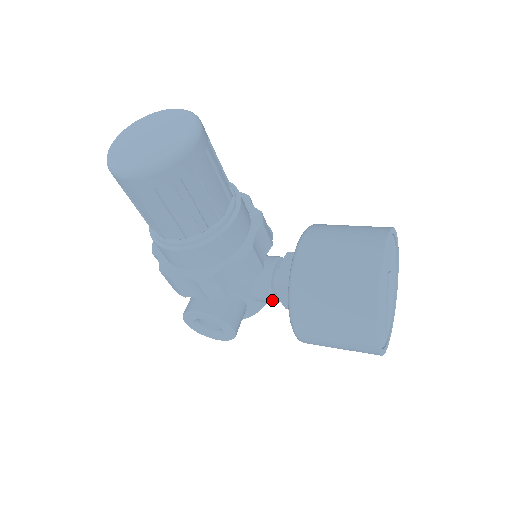
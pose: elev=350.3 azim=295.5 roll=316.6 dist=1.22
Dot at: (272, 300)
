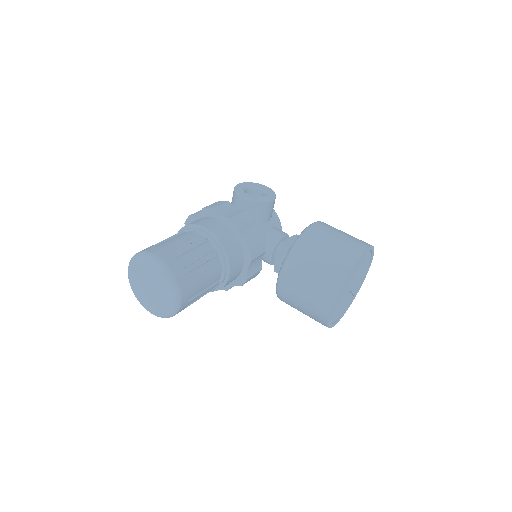
Dot at: occluded
